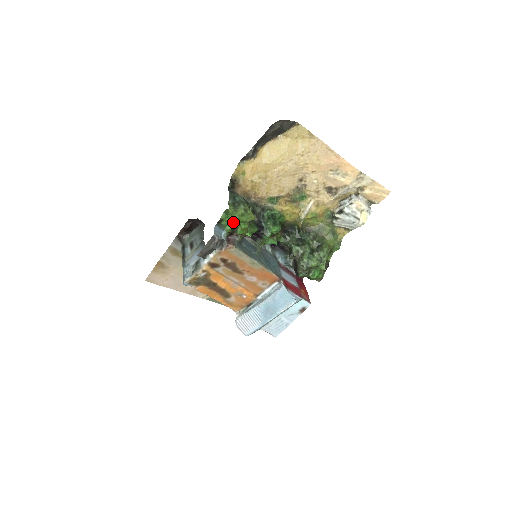
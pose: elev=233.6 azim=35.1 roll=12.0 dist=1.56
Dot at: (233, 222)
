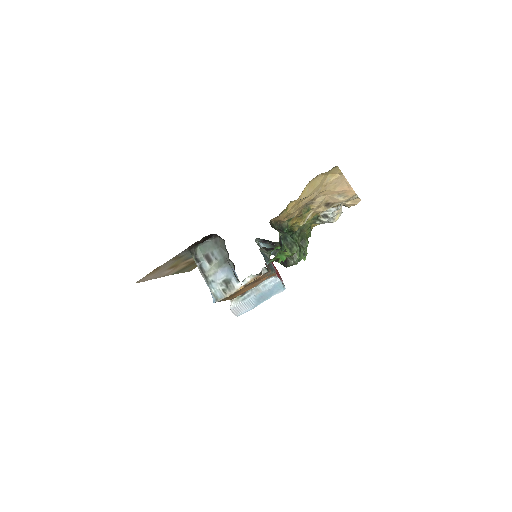
Dot at: occluded
